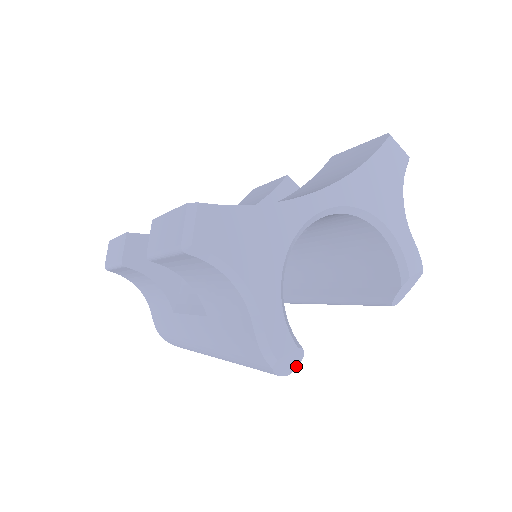
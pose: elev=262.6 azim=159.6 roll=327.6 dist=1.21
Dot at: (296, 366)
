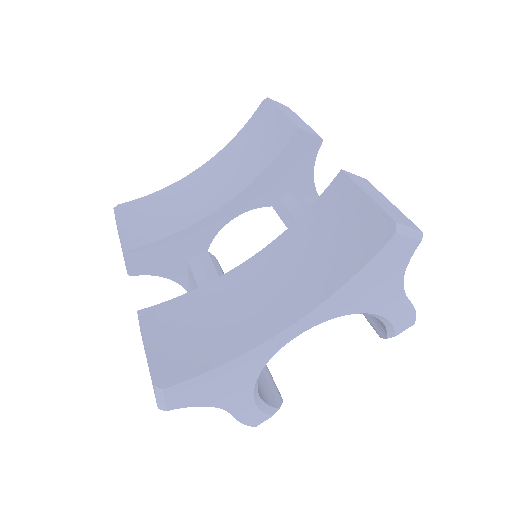
Dot at: occluded
